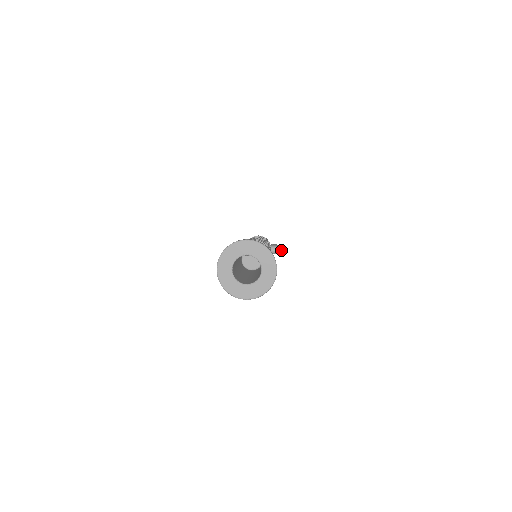
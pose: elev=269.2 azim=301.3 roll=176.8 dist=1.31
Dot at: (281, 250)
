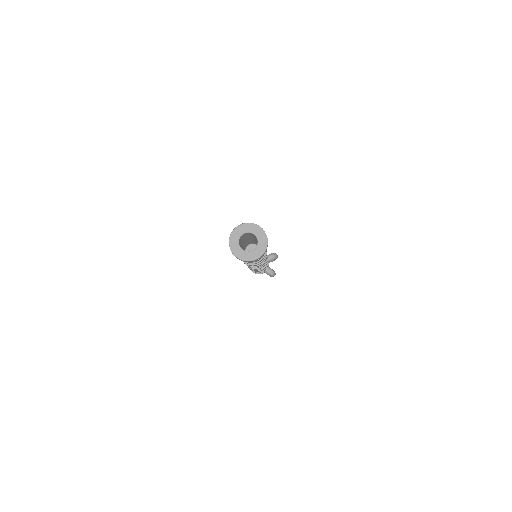
Dot at: (275, 256)
